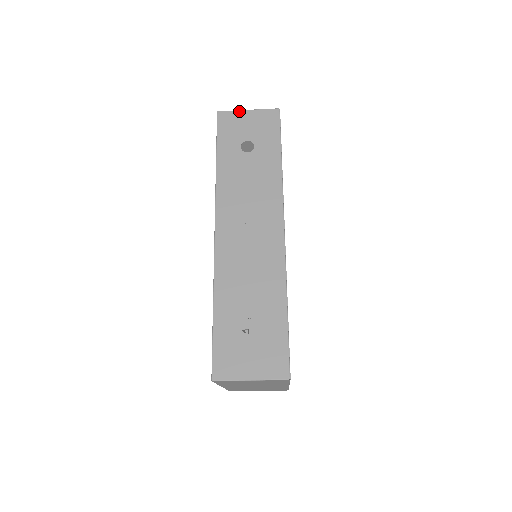
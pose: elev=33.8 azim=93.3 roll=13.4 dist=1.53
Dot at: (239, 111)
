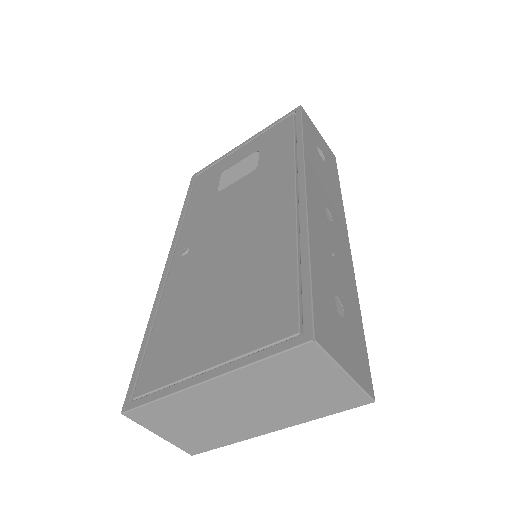
Dot at: occluded
